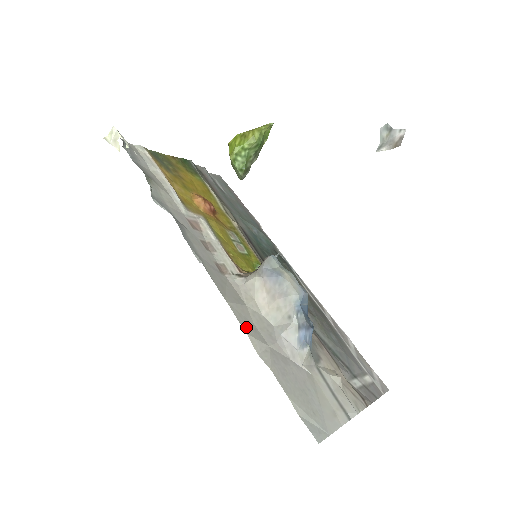
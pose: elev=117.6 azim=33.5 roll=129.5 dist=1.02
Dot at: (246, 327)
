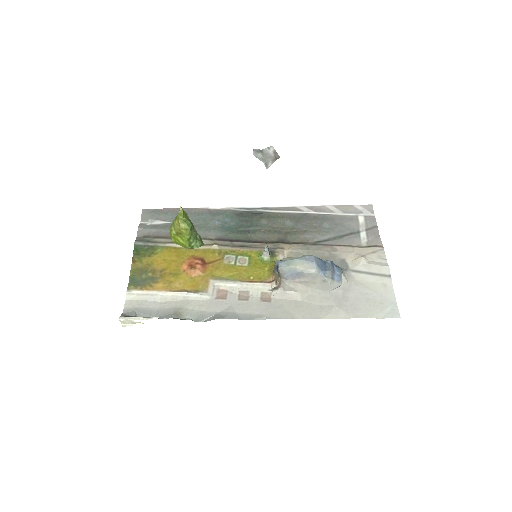
Dot at: (319, 315)
